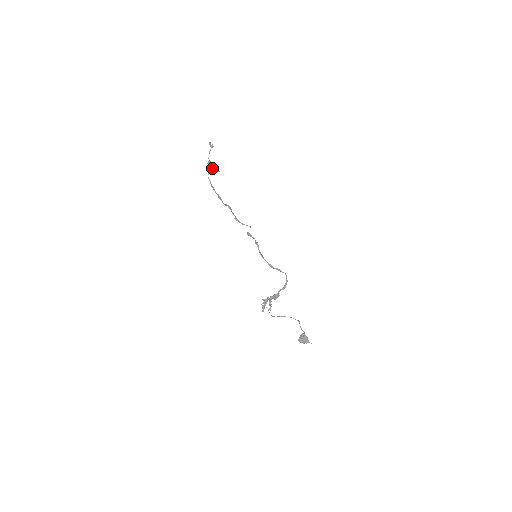
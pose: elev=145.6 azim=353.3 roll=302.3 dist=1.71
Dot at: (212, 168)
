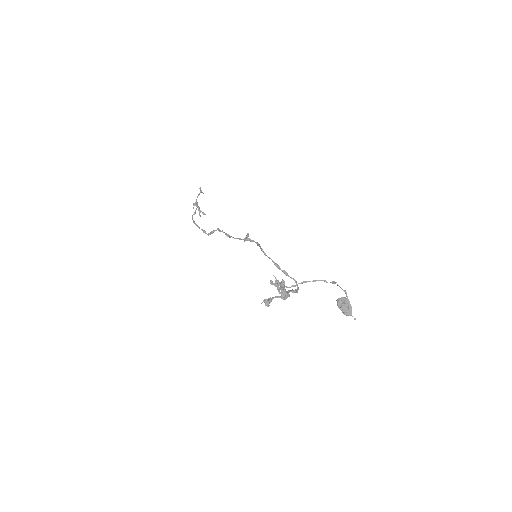
Dot at: (198, 209)
